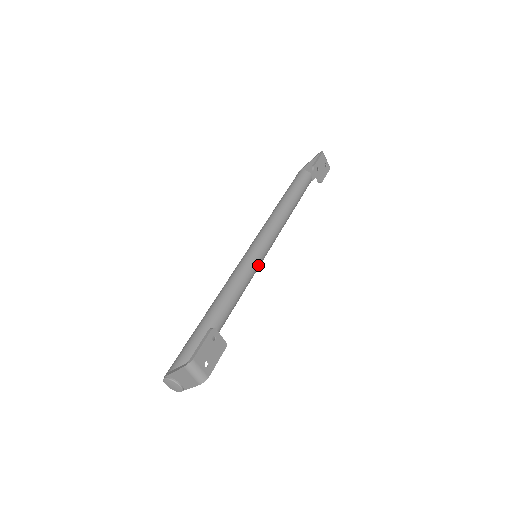
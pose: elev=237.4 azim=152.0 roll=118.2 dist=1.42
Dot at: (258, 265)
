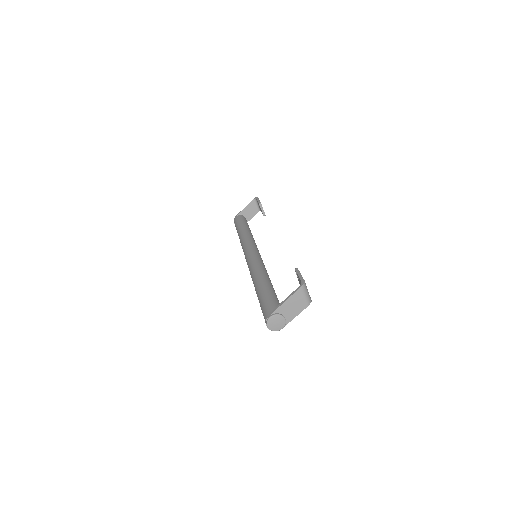
Dot at: occluded
